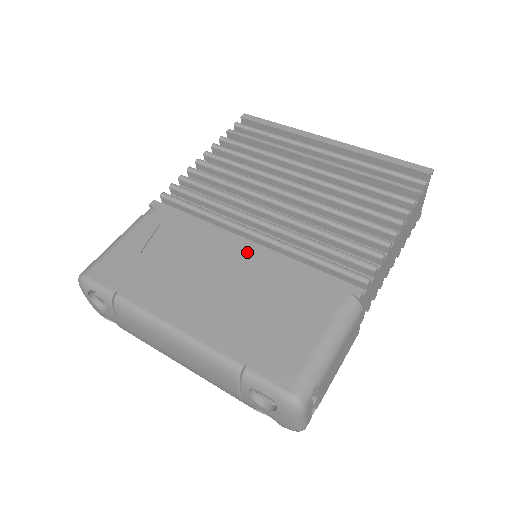
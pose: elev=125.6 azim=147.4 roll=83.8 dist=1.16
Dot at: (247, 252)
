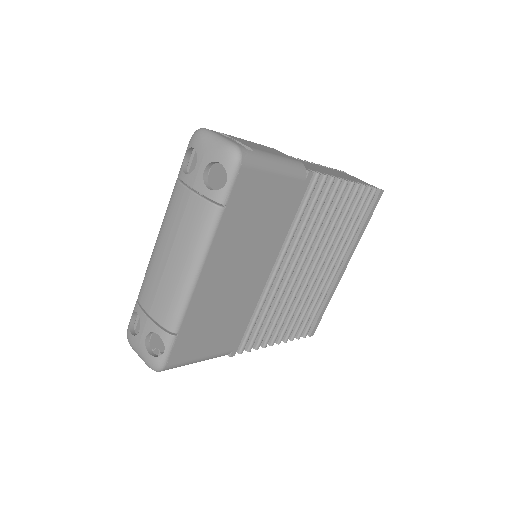
Dot at: occluded
